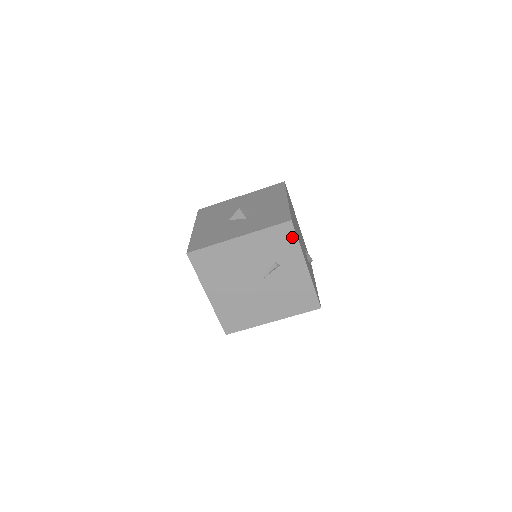
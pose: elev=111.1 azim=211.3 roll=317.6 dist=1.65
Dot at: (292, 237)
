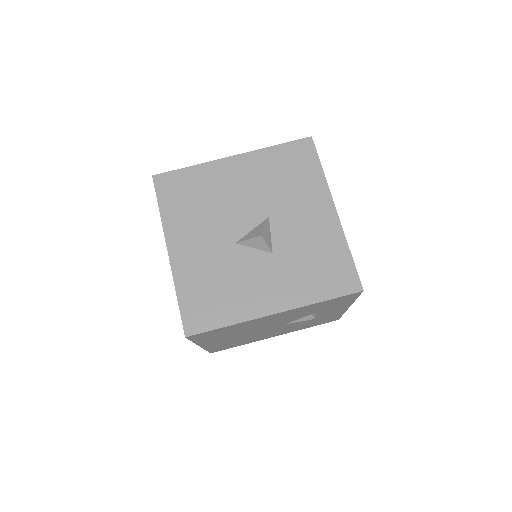
Dot at: (351, 299)
